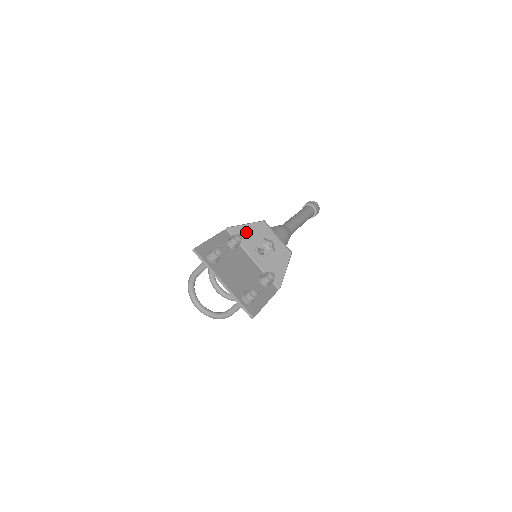
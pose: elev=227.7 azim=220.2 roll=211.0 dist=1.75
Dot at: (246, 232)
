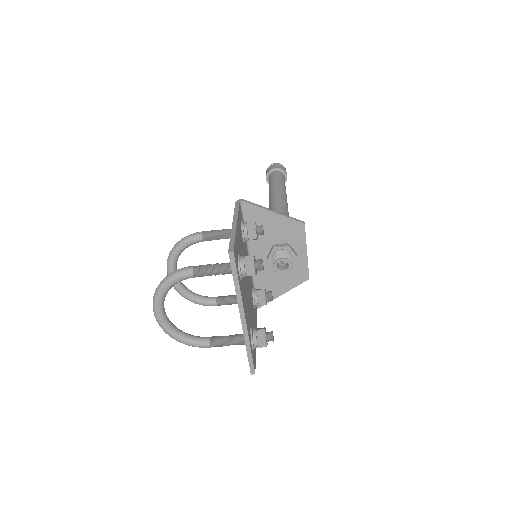
Dot at: (268, 222)
